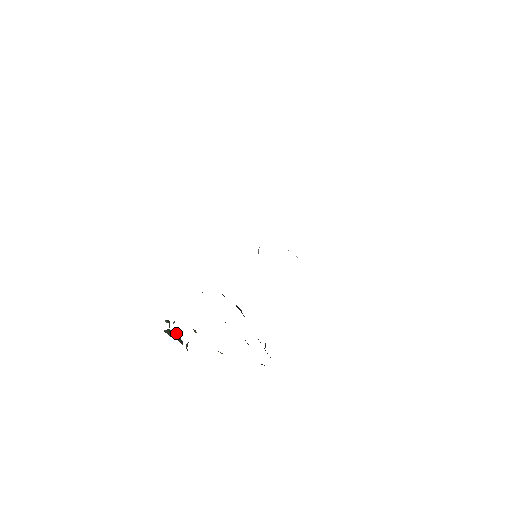
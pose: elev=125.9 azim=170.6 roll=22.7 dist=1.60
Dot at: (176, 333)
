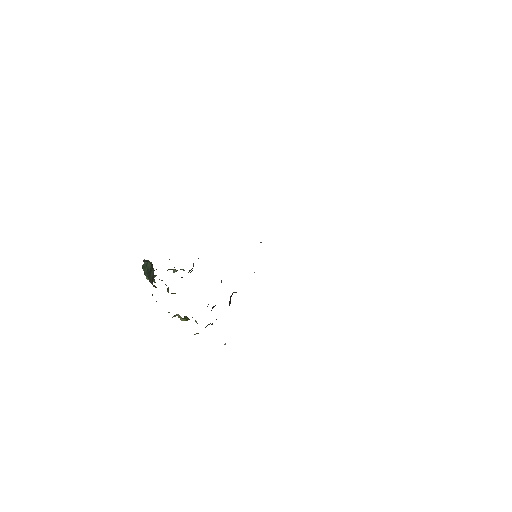
Dot at: (153, 268)
